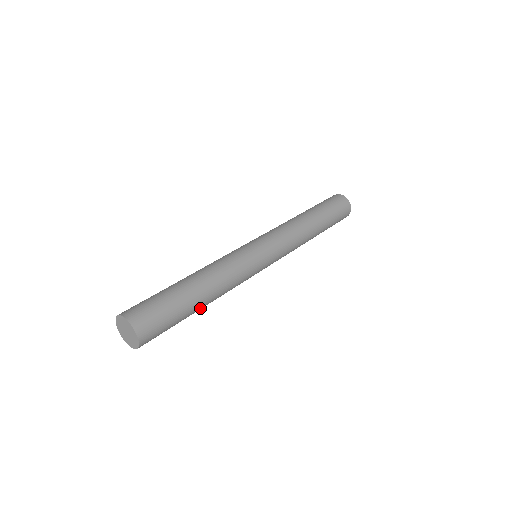
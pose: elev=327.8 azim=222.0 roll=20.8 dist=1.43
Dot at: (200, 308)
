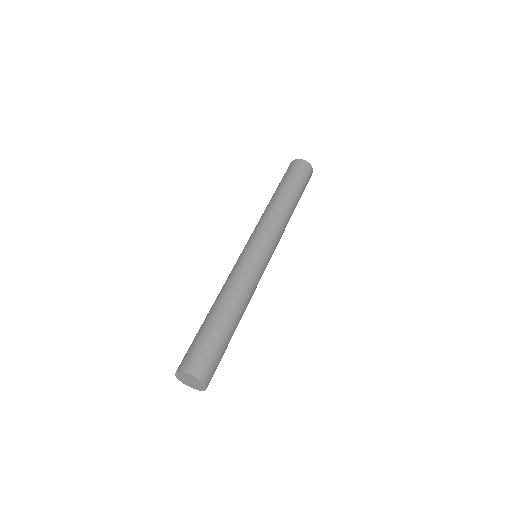
Dot at: occluded
